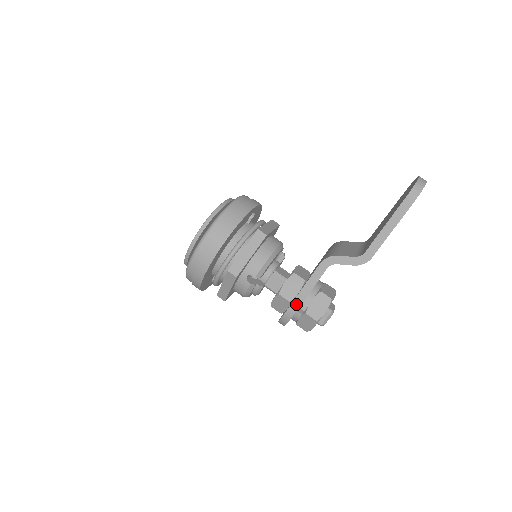
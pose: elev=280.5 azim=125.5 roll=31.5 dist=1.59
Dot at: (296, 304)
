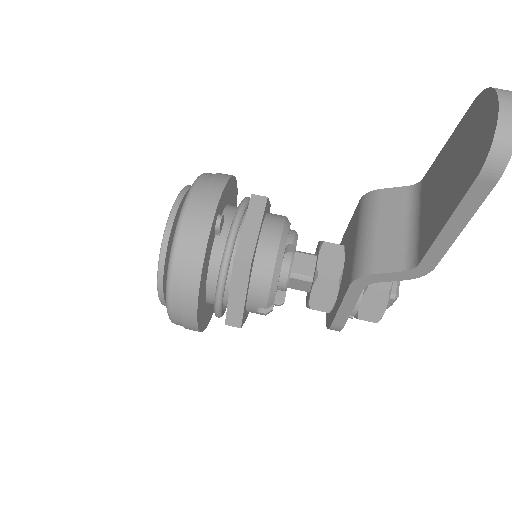
Dot at: (338, 323)
